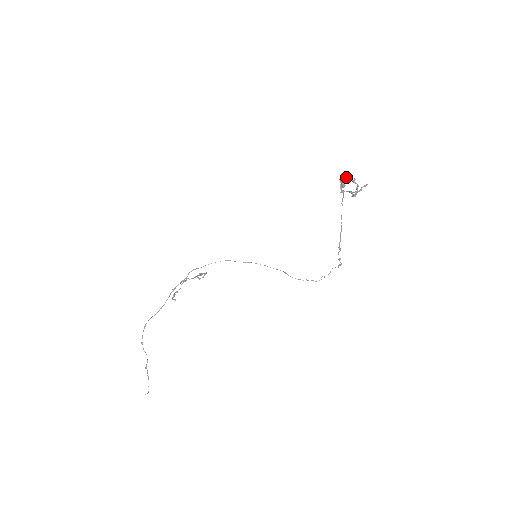
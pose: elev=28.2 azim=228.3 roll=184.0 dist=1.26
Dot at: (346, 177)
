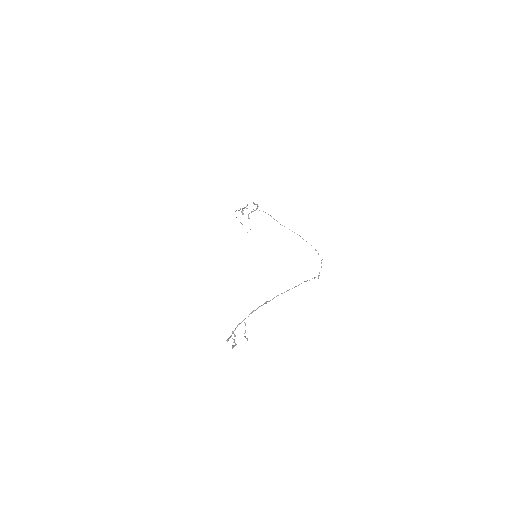
Dot at: occluded
